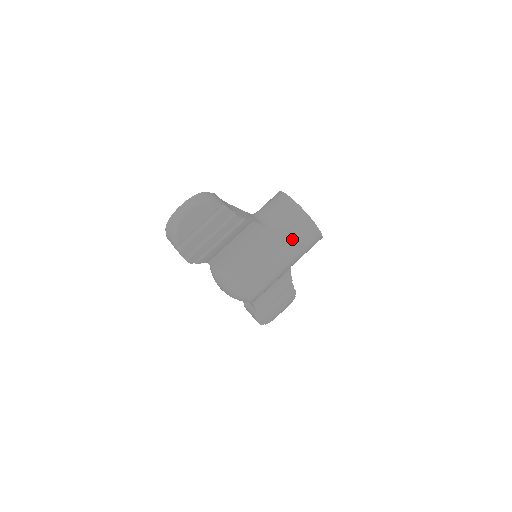
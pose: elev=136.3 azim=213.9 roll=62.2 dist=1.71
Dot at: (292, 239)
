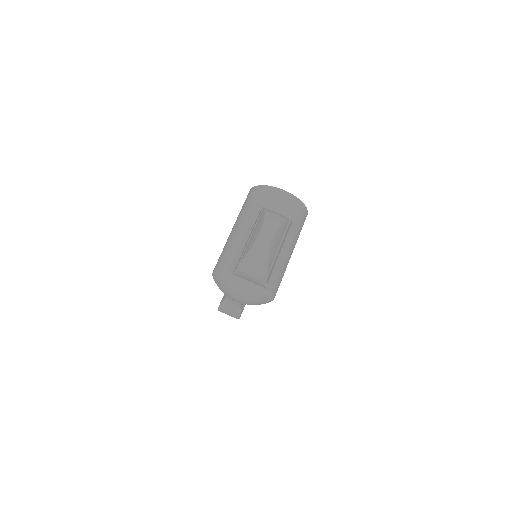
Dot at: (297, 230)
